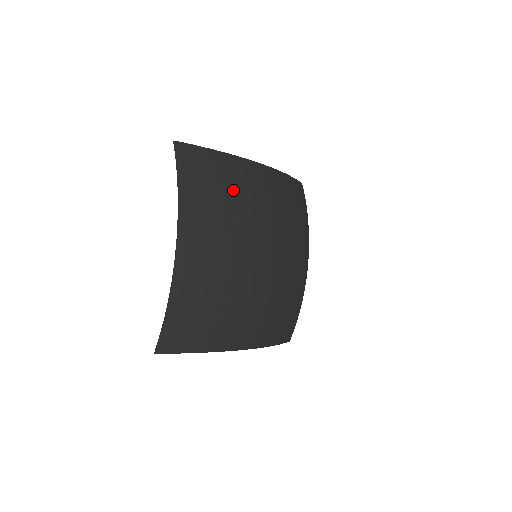
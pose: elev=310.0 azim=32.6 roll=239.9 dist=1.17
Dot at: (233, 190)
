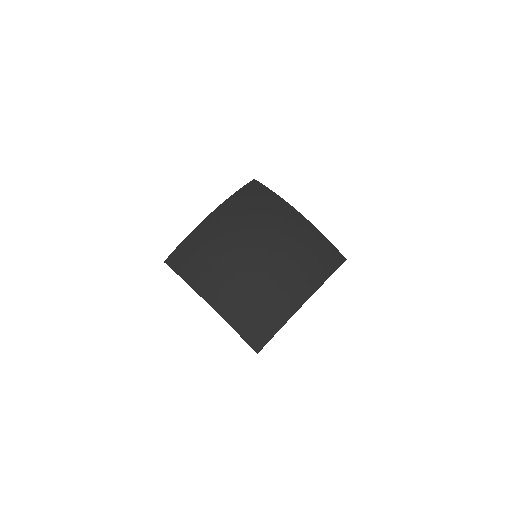
Dot at: (264, 209)
